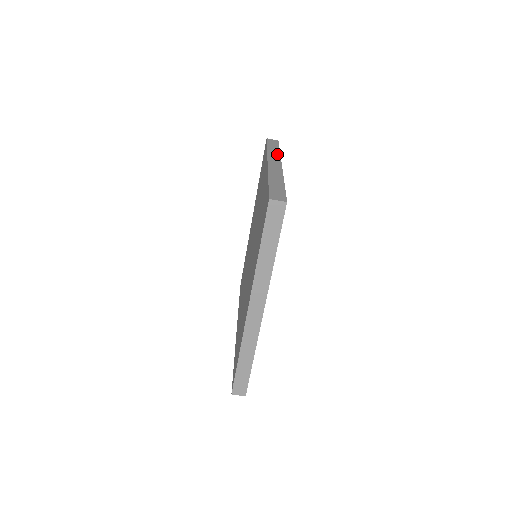
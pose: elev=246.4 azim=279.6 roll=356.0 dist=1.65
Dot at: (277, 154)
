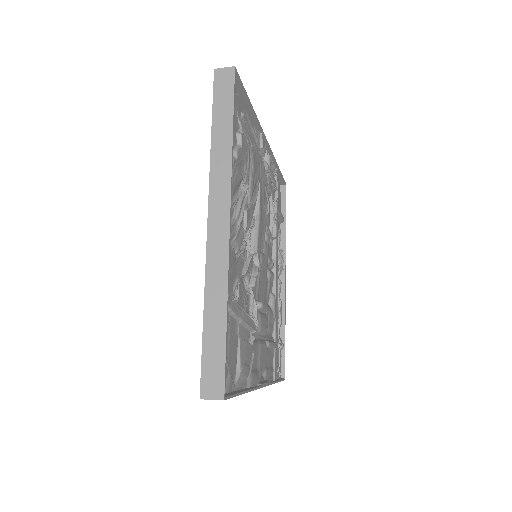
Dot at: (226, 162)
